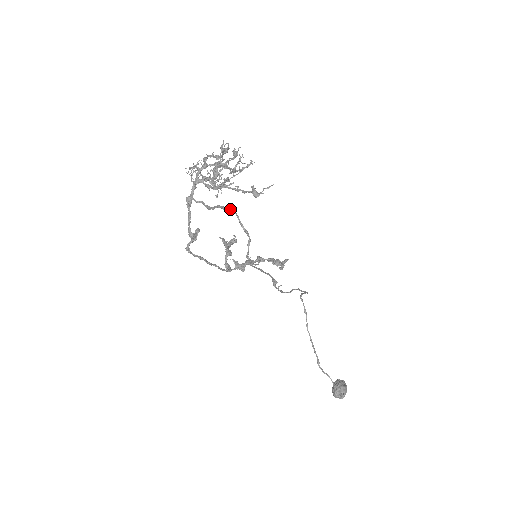
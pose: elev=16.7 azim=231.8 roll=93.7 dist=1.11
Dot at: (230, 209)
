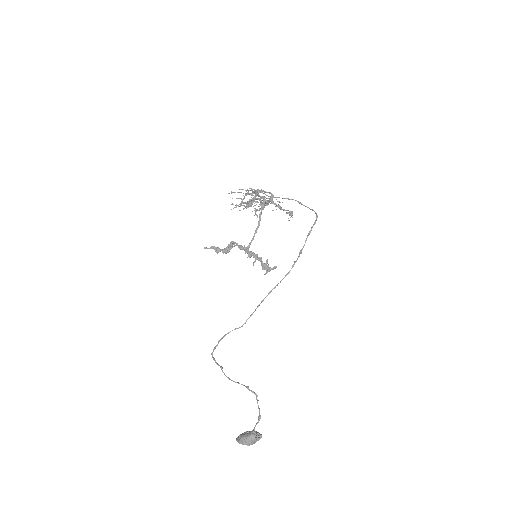
Dot at: (298, 201)
